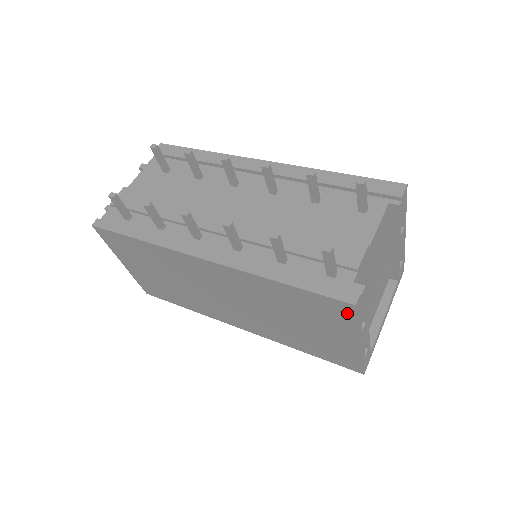
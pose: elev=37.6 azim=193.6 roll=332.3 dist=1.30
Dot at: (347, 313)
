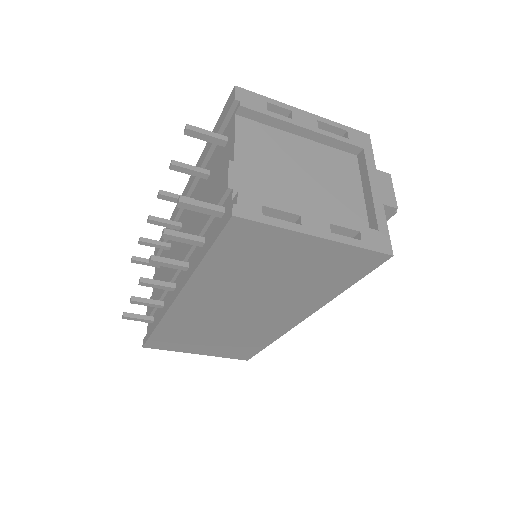
Dot at: (250, 228)
